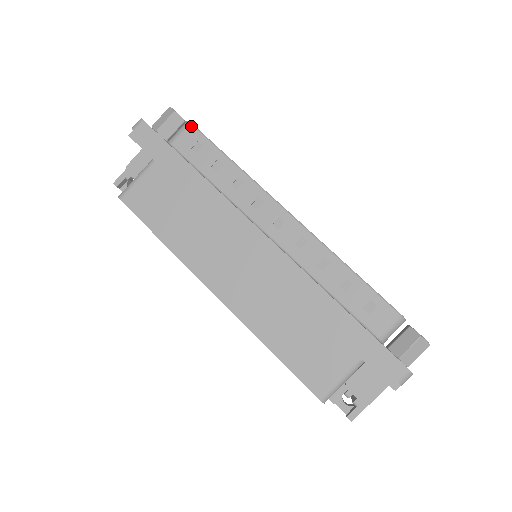
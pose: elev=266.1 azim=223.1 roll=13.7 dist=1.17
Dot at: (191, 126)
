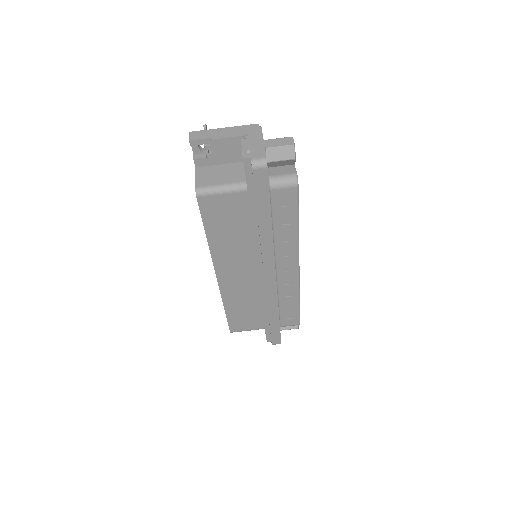
Dot at: (296, 188)
